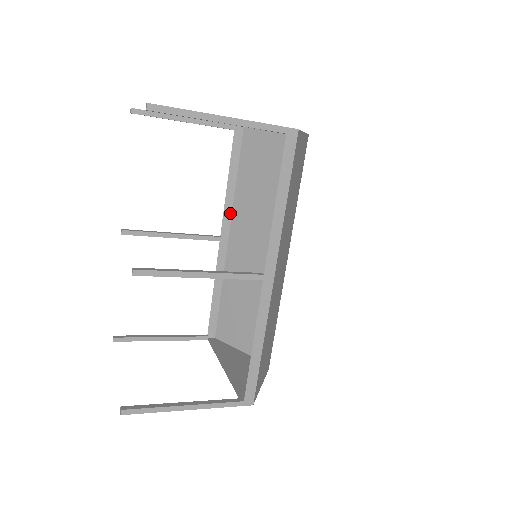
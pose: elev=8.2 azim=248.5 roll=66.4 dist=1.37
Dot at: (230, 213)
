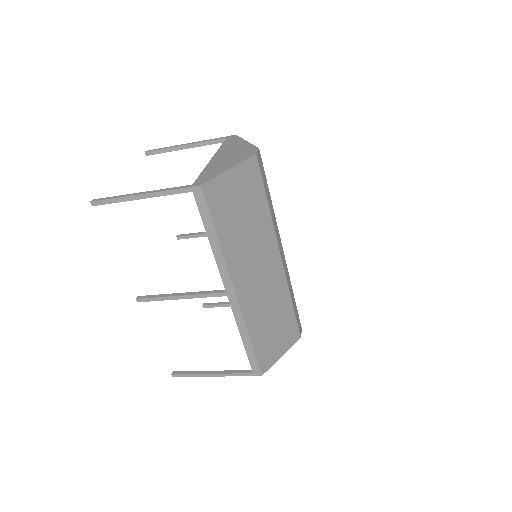
Dot at: occluded
